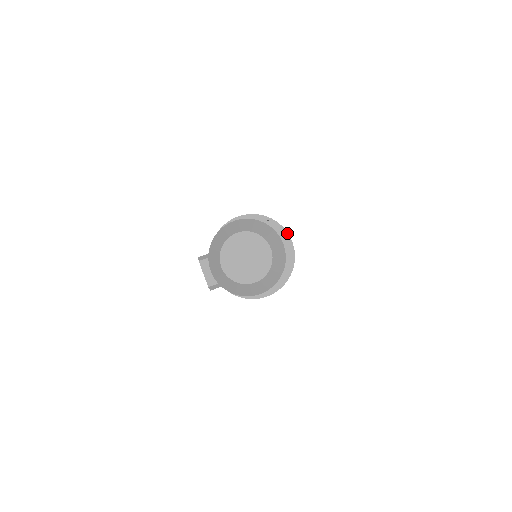
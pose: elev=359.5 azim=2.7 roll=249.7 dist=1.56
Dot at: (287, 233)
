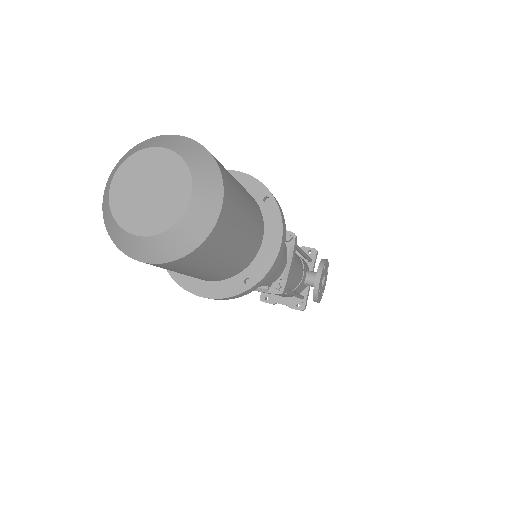
Dot at: (282, 228)
